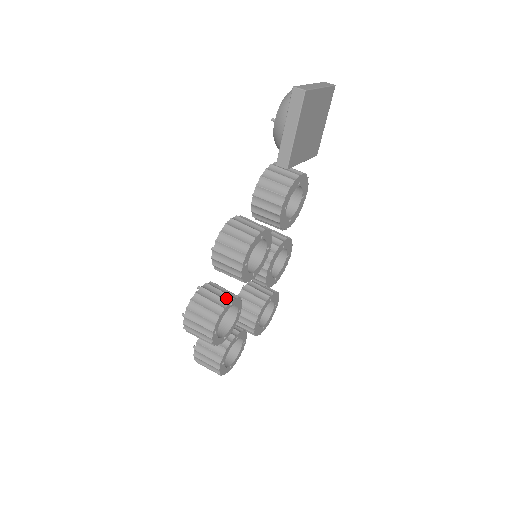
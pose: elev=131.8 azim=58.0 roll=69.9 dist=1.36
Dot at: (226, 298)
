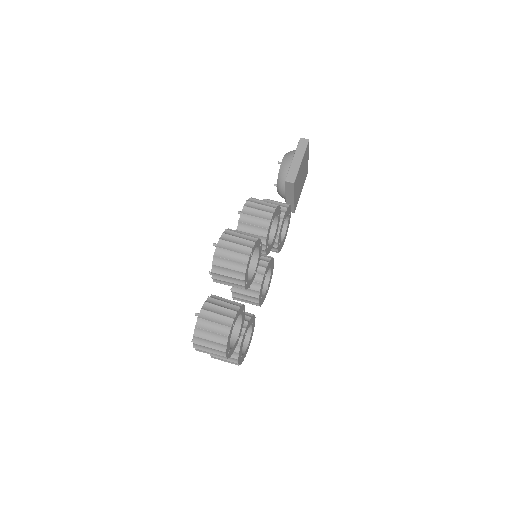
Dot at: occluded
